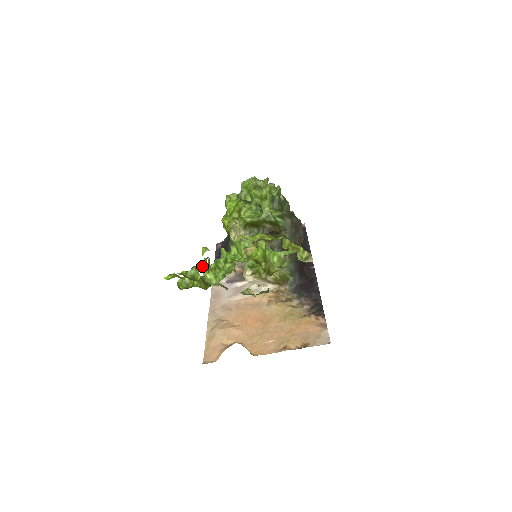
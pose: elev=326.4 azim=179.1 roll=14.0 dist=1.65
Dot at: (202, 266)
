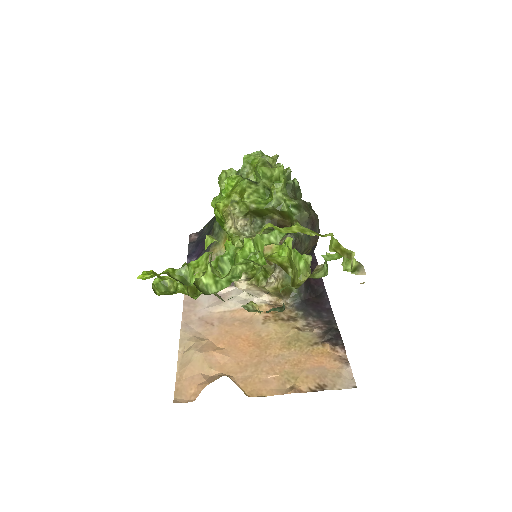
Dot at: (200, 264)
